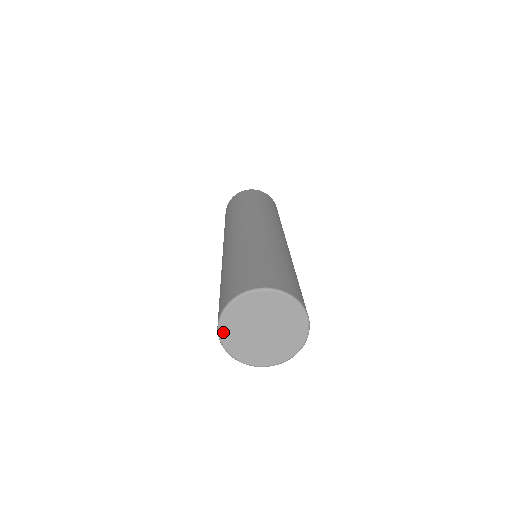
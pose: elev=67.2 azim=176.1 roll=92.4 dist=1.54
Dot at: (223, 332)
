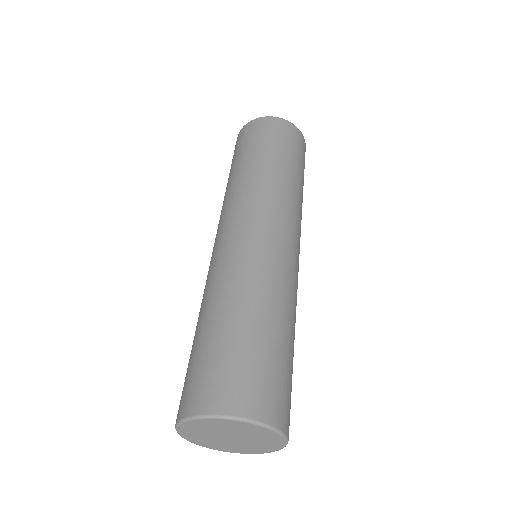
Dot at: (184, 426)
